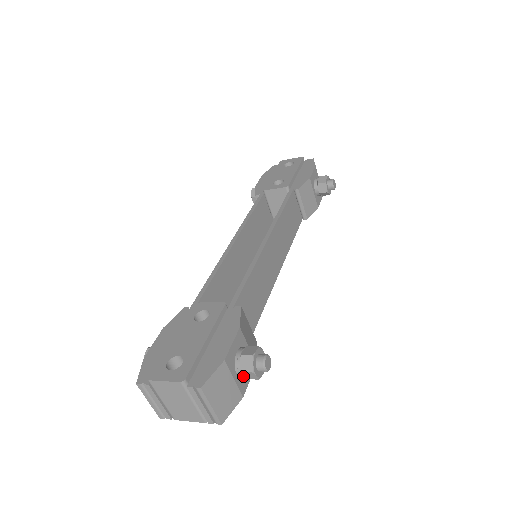
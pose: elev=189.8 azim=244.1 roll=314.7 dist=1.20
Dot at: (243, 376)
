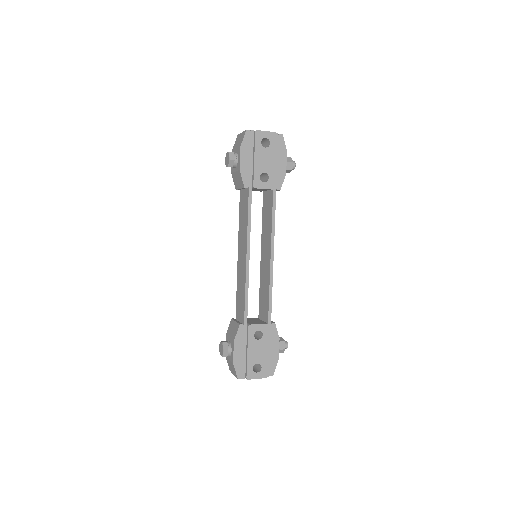
Dot at: occluded
